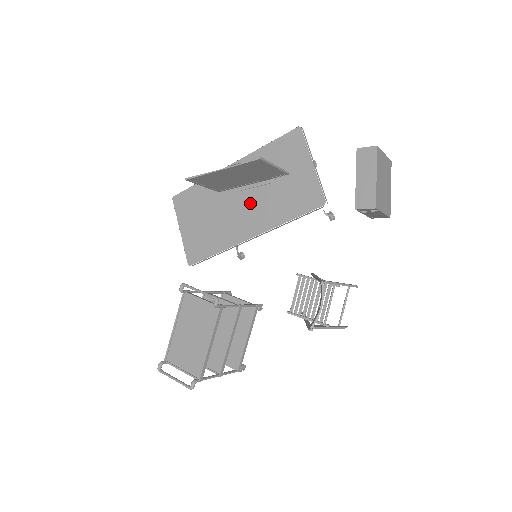
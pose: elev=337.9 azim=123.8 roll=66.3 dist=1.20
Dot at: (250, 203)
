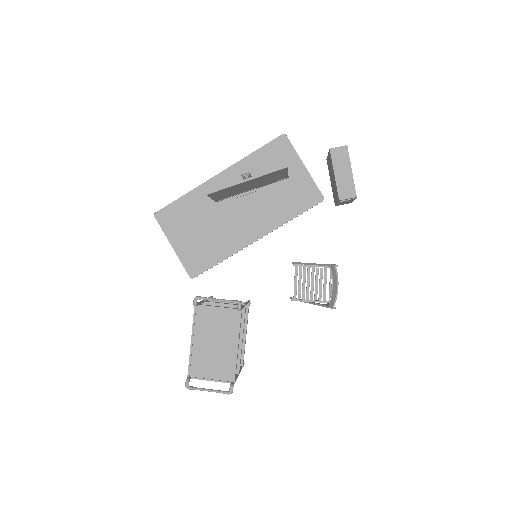
Dot at: (248, 208)
